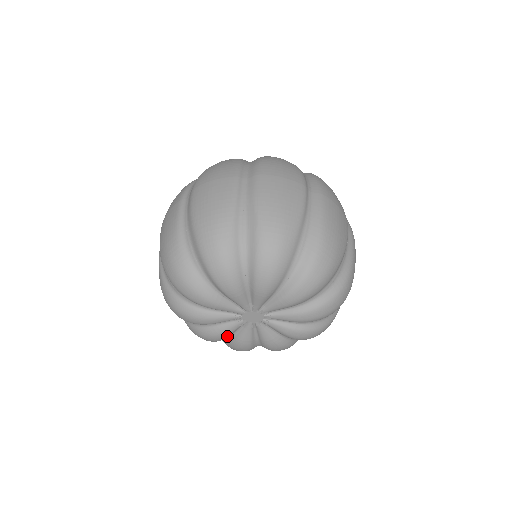
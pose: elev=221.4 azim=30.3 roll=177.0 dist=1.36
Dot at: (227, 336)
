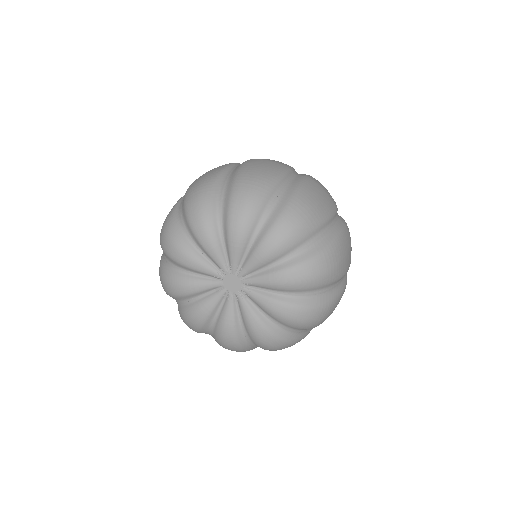
Dot at: (234, 323)
